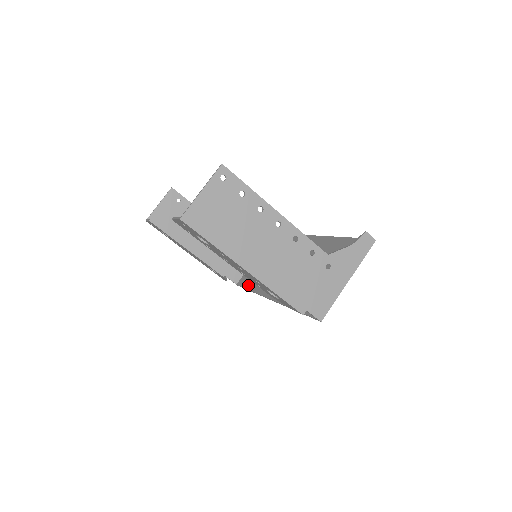
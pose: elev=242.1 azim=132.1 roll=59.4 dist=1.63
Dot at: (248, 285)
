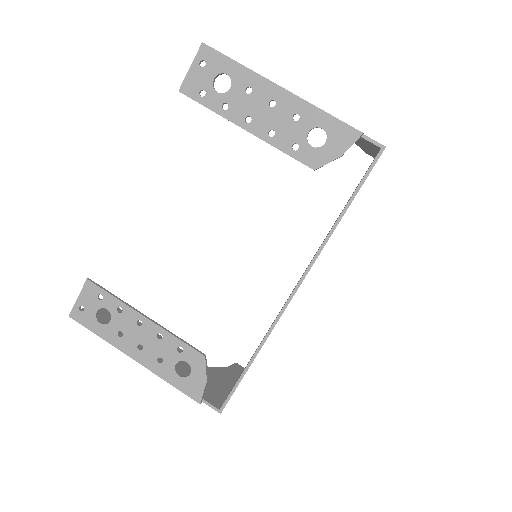
Dot at: occluded
